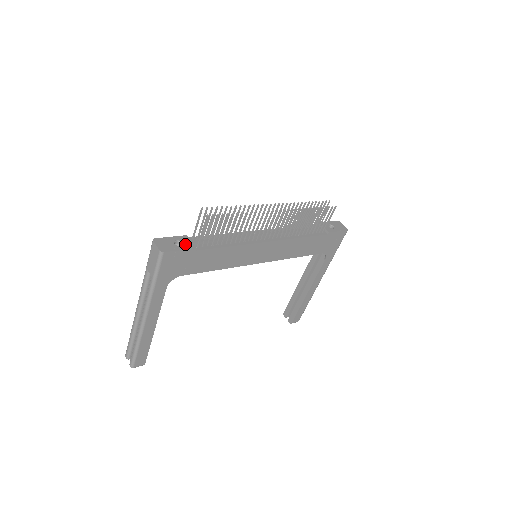
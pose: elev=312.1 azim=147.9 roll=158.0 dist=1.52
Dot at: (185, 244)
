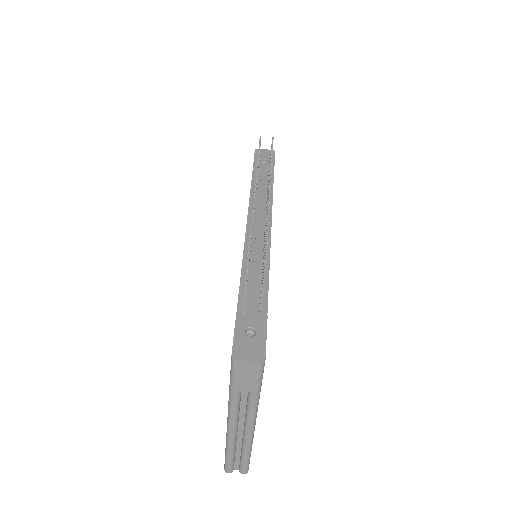
Dot at: (255, 324)
